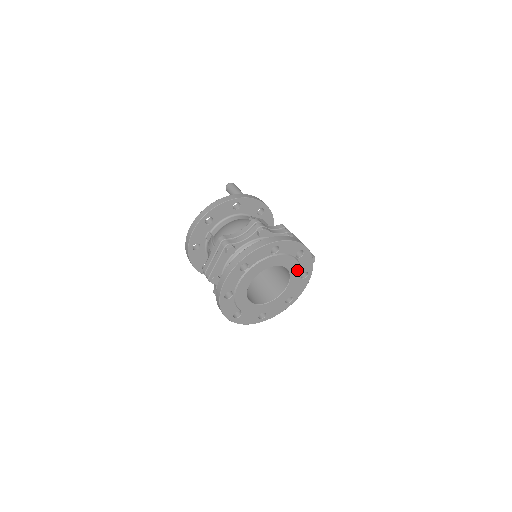
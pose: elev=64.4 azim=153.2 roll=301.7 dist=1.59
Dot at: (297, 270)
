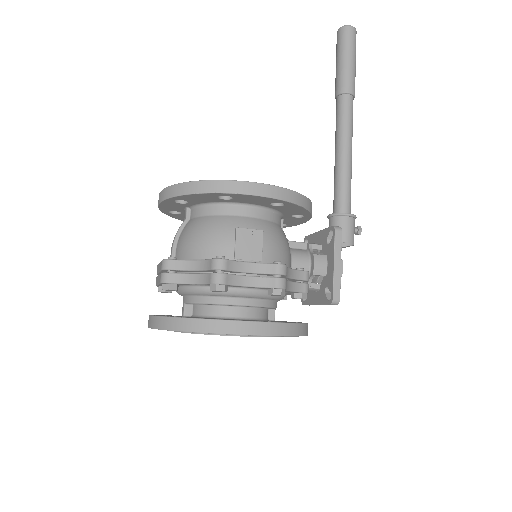
Dot at: occluded
